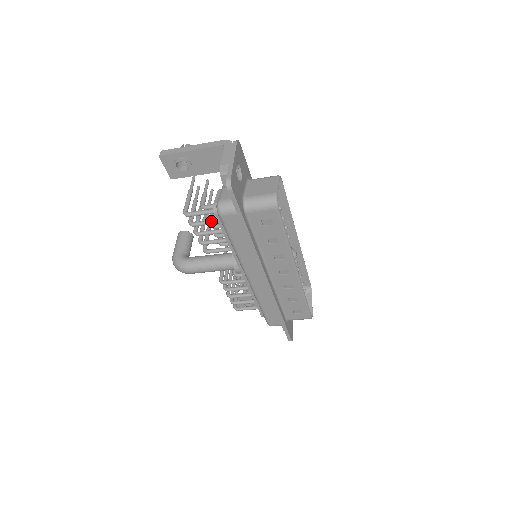
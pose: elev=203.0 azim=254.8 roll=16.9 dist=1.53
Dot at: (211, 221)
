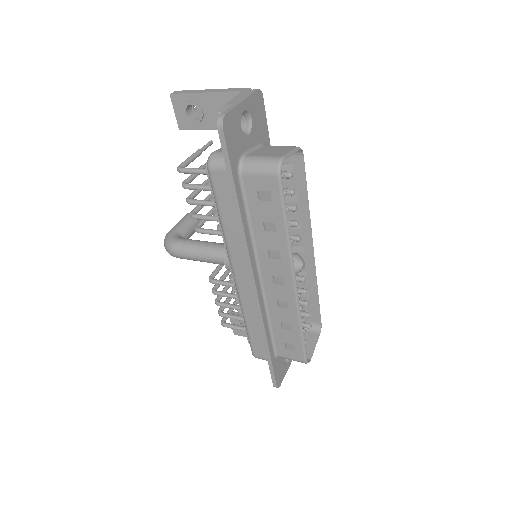
Dot at: (205, 186)
